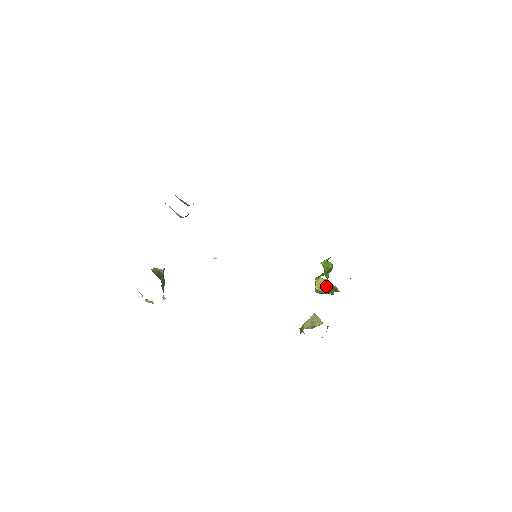
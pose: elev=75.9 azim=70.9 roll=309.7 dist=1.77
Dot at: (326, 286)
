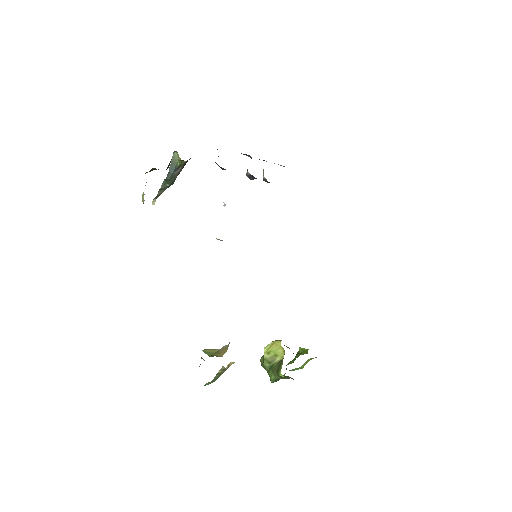
Dot at: (276, 360)
